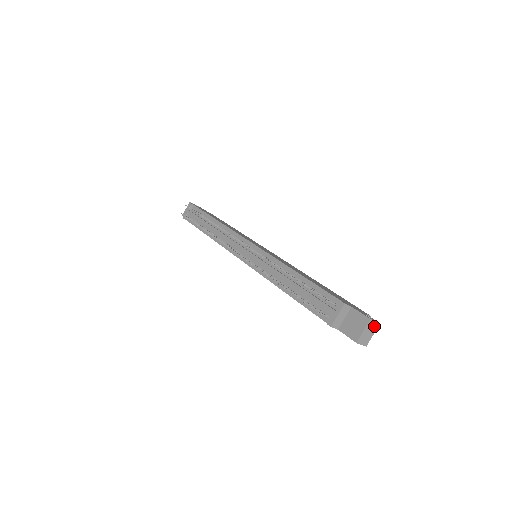
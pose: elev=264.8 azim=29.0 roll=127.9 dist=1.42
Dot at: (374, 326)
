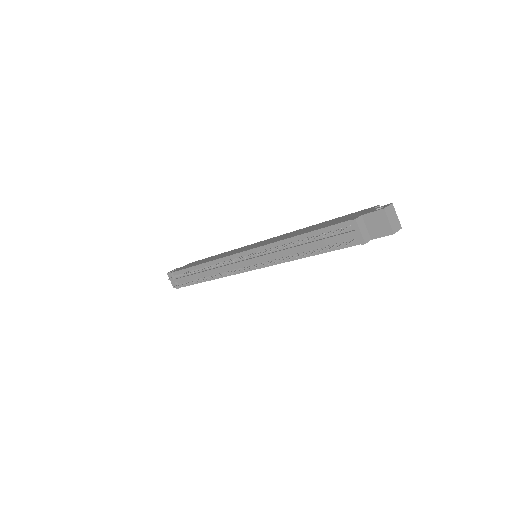
Dot at: (391, 210)
